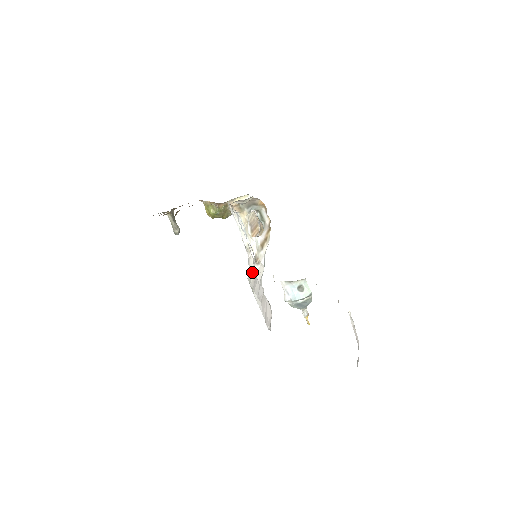
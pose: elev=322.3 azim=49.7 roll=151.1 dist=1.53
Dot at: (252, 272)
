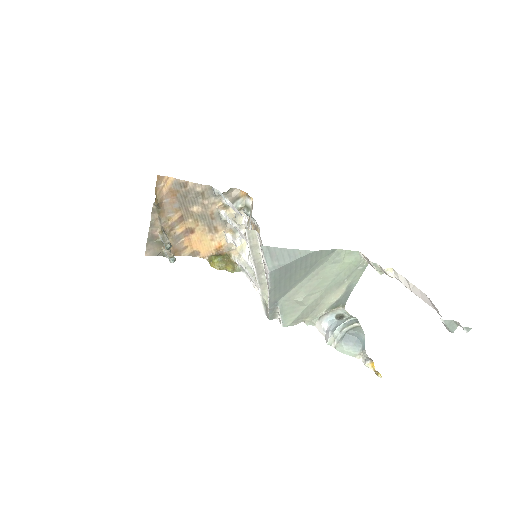
Dot at: occluded
